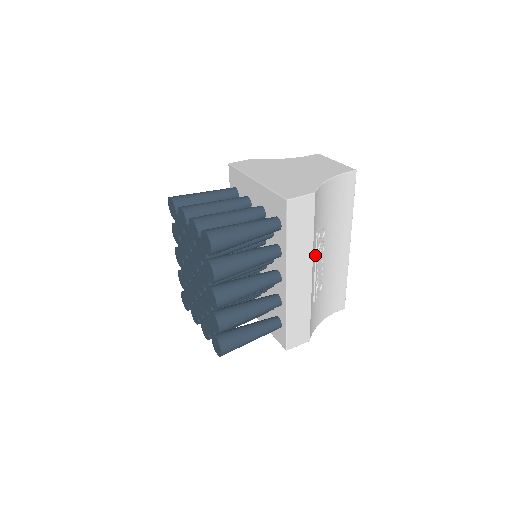
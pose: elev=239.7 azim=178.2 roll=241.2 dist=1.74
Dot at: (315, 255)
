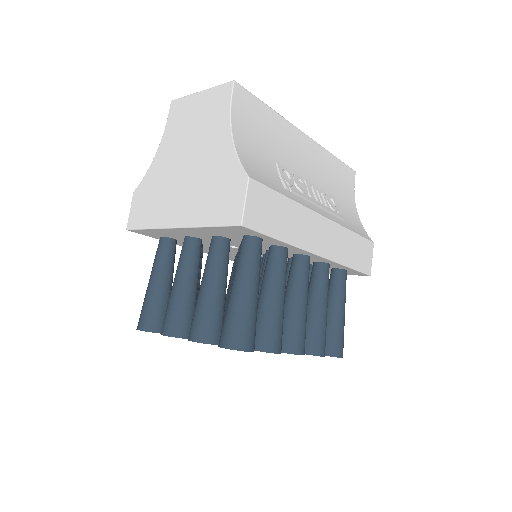
Dot at: (305, 200)
